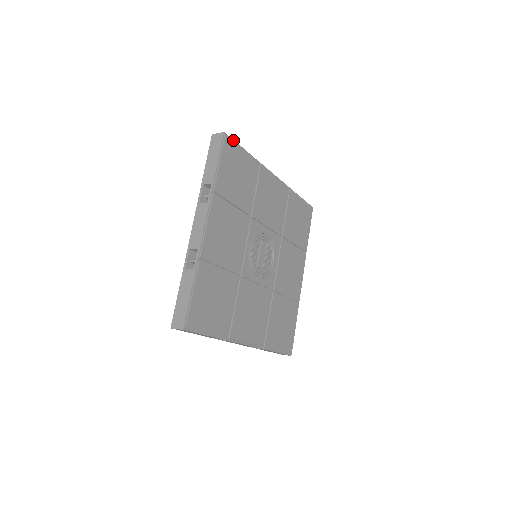
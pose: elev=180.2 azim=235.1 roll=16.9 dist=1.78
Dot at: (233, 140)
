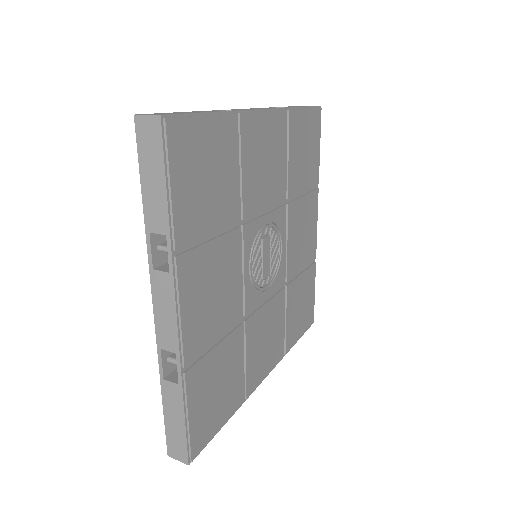
Dot at: (182, 117)
